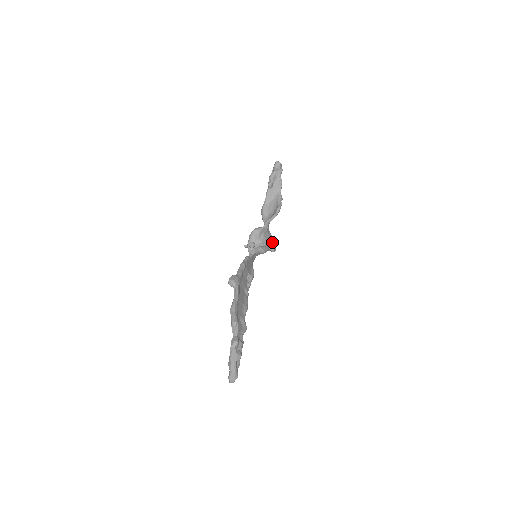
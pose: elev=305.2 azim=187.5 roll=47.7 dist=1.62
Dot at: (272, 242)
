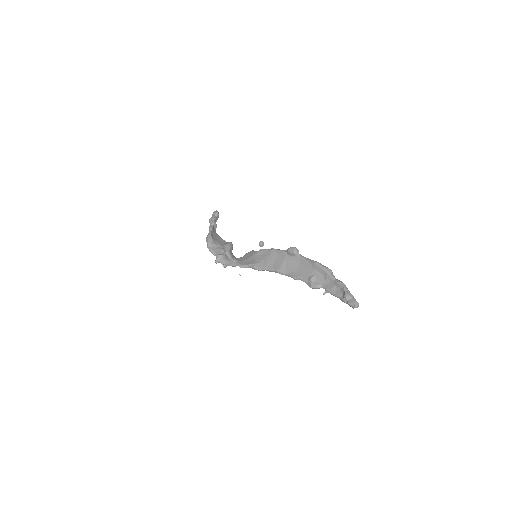
Dot at: (227, 263)
